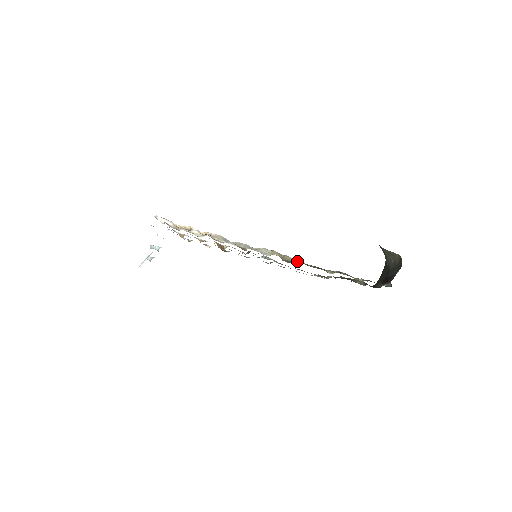
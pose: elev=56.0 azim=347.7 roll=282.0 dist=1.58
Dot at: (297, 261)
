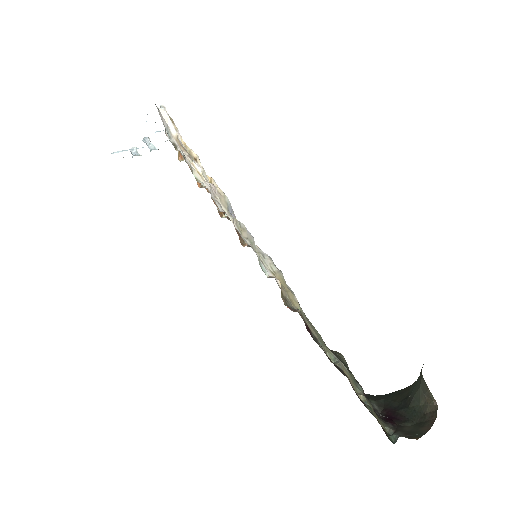
Dot at: (300, 309)
